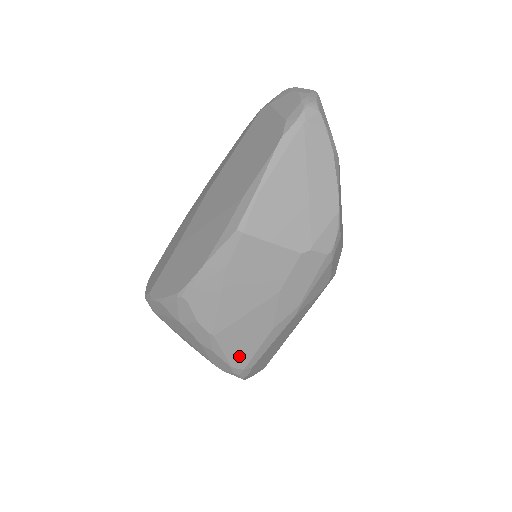
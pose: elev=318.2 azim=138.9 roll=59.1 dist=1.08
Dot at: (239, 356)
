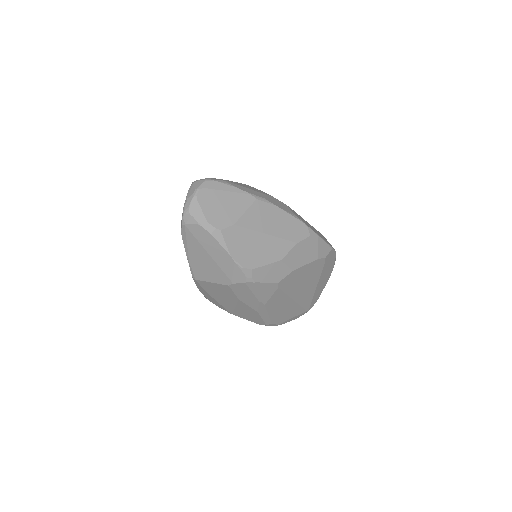
Dot at: (256, 321)
